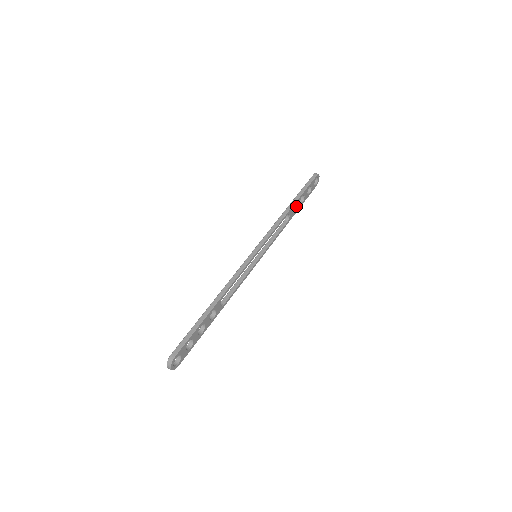
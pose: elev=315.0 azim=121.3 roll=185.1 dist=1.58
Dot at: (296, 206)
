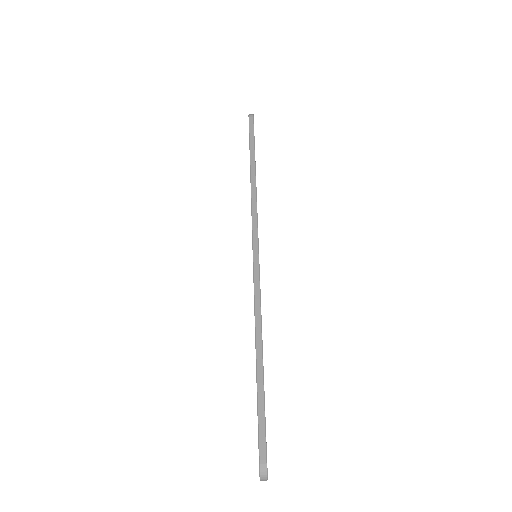
Dot at: occluded
